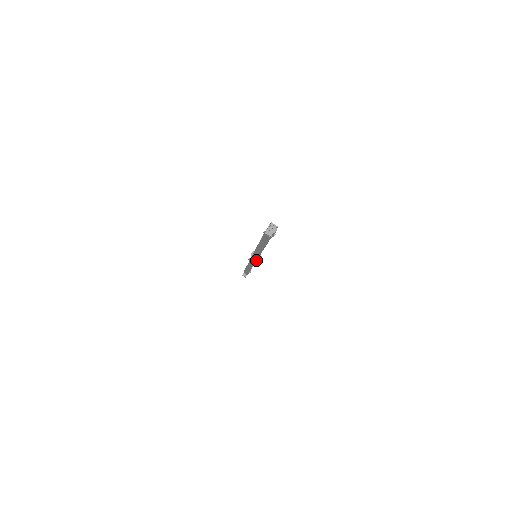
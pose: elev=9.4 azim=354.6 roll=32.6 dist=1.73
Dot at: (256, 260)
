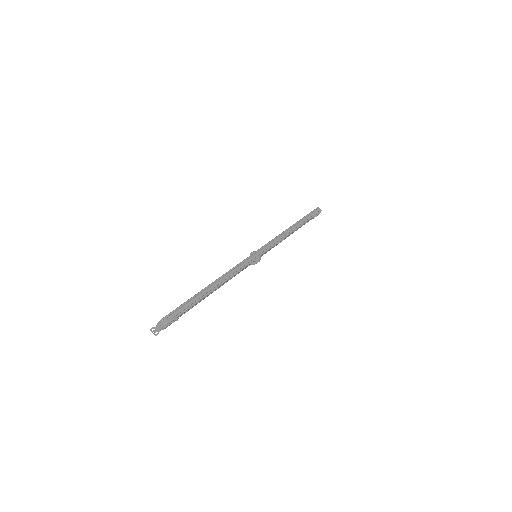
Dot at: (254, 261)
